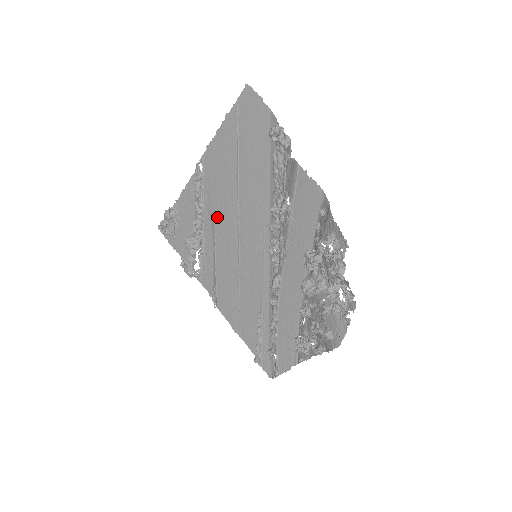
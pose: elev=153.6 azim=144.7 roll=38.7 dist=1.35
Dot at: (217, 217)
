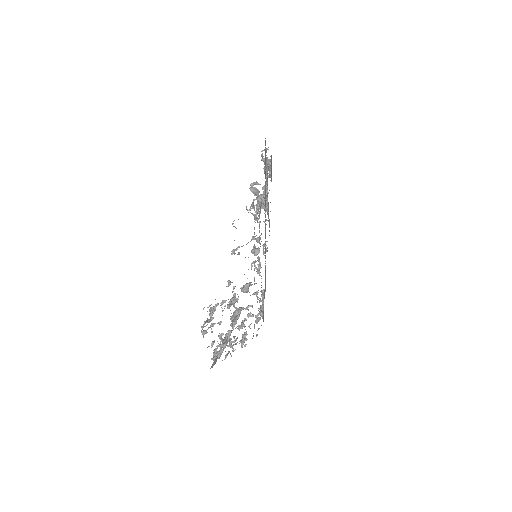
Dot at: occluded
